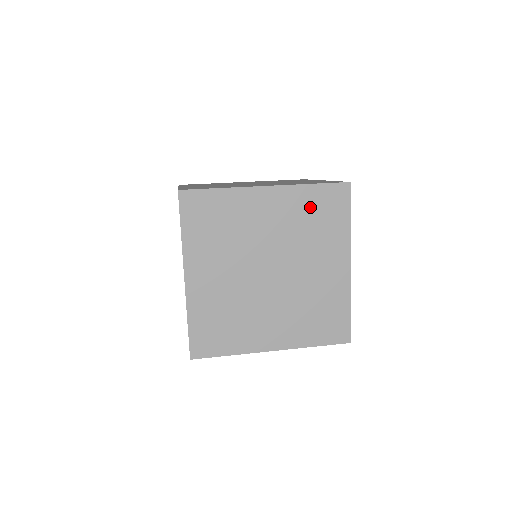
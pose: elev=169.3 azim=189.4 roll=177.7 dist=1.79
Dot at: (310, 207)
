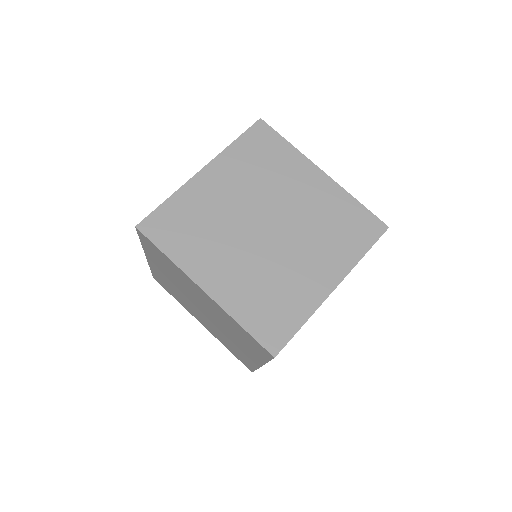
Dot at: (342, 214)
